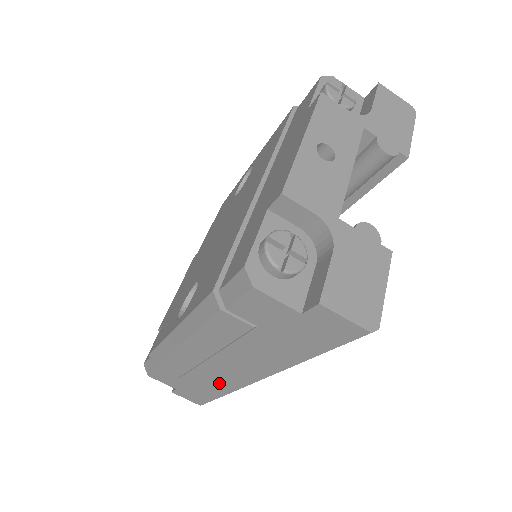
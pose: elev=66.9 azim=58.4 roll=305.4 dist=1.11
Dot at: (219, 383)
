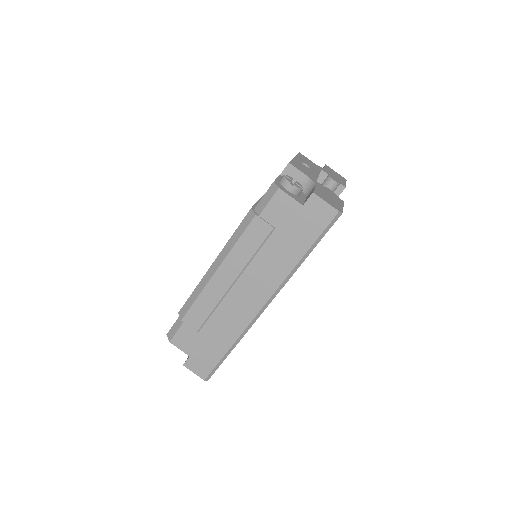
Dot at: (232, 324)
